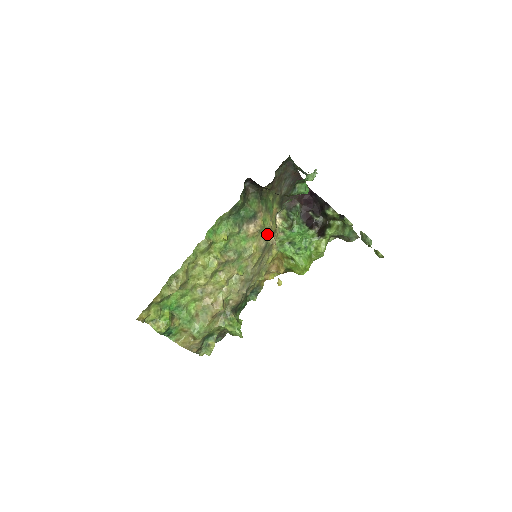
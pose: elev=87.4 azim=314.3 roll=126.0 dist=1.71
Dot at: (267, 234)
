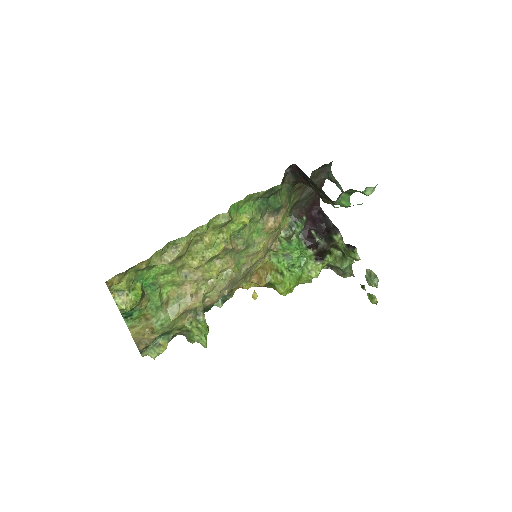
Dot at: (276, 236)
